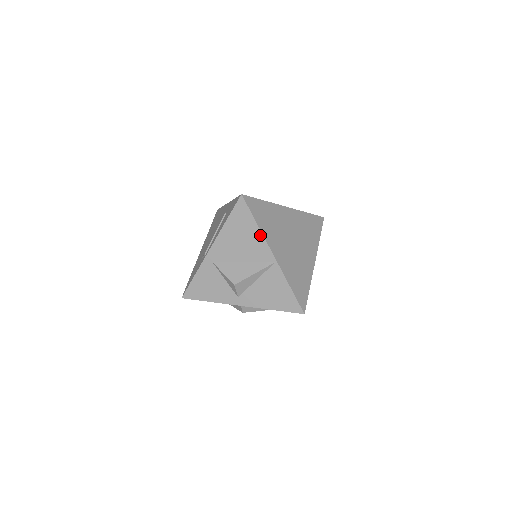
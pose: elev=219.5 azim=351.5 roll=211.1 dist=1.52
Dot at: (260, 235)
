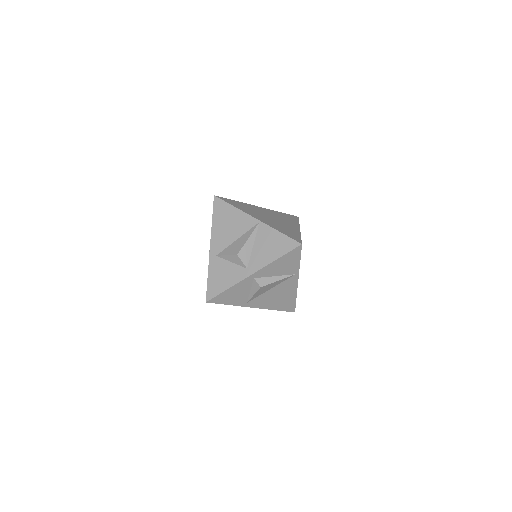
Dot at: (239, 212)
